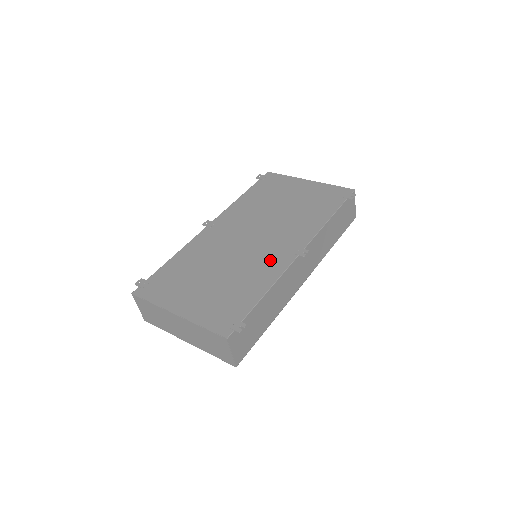
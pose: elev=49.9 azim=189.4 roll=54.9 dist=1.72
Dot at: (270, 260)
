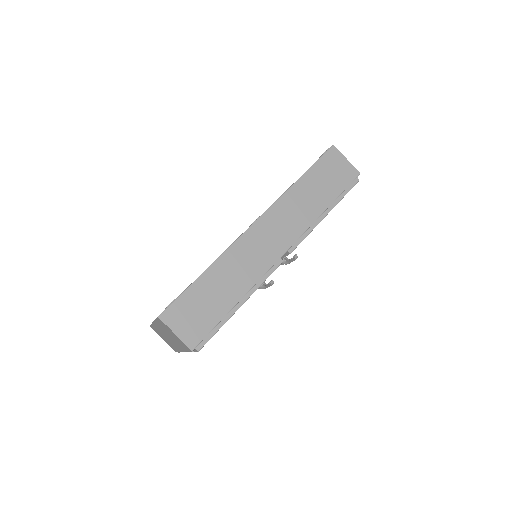
Dot at: occluded
